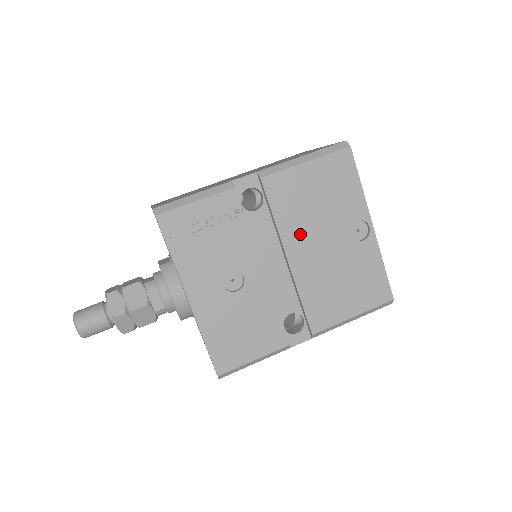
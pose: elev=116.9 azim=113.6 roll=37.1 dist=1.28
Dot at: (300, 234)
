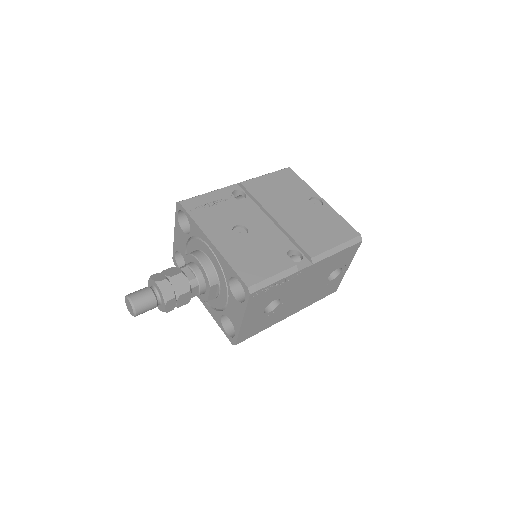
Dot at: (276, 205)
